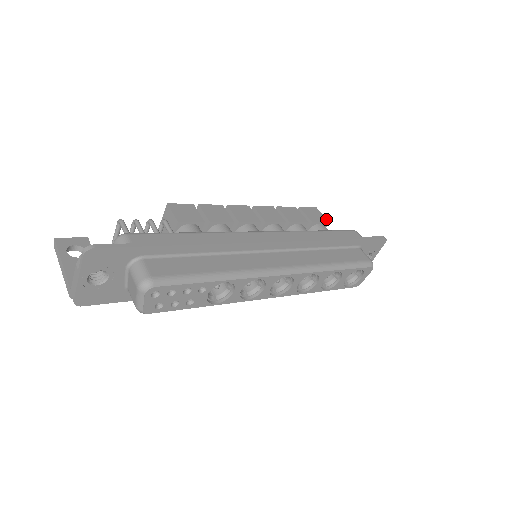
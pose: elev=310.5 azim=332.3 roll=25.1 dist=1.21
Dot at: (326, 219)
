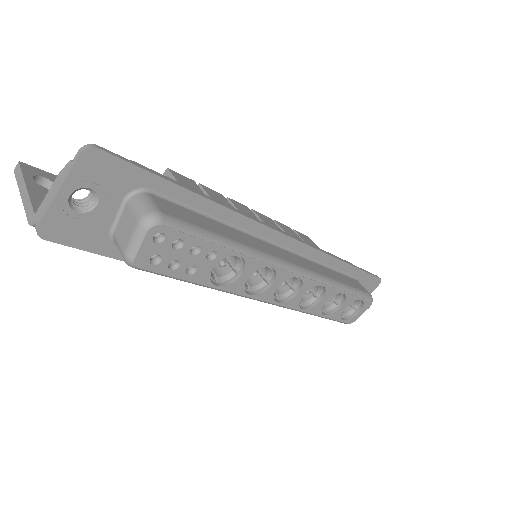
Dot at: occluded
